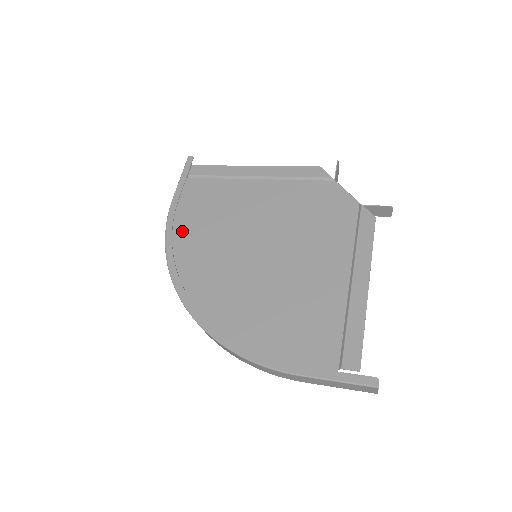
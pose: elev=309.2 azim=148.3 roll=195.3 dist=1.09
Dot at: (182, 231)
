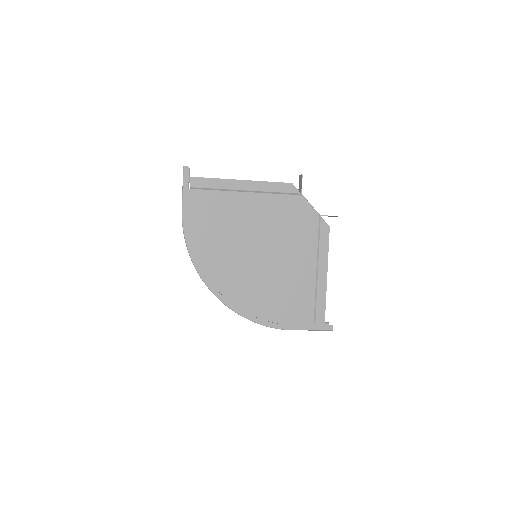
Dot at: (199, 239)
